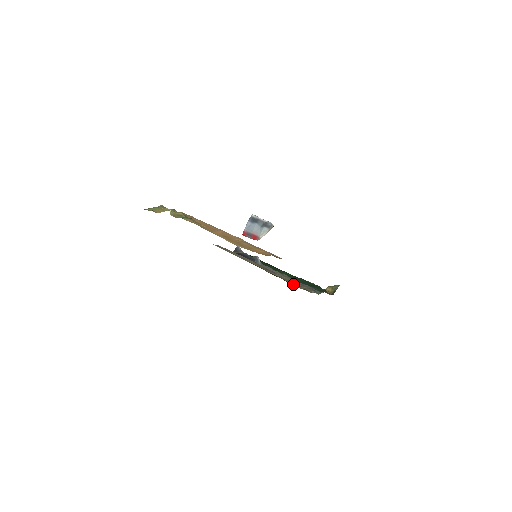
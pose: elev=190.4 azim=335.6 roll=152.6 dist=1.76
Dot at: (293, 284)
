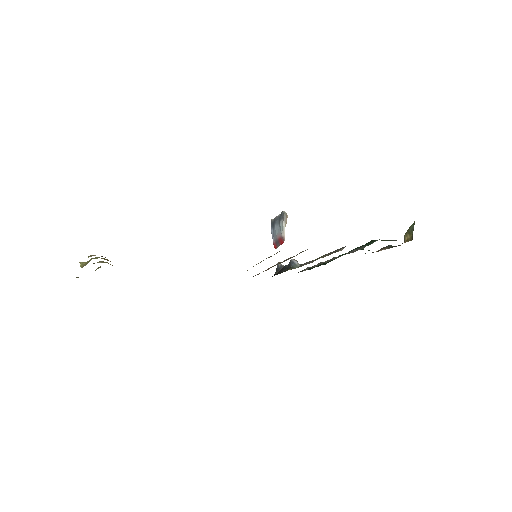
Dot at: occluded
